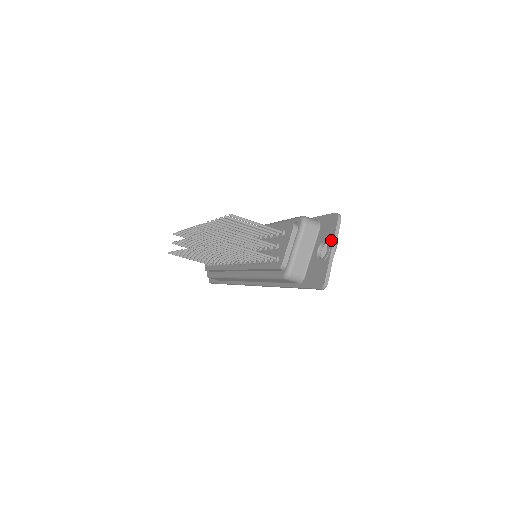
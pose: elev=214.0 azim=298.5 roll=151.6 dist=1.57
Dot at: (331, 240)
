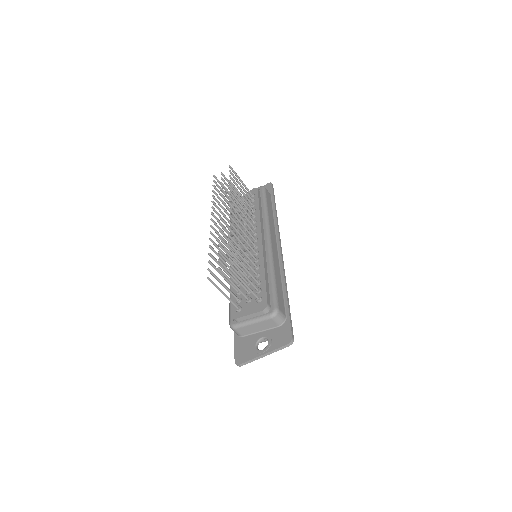
Dot at: (270, 349)
